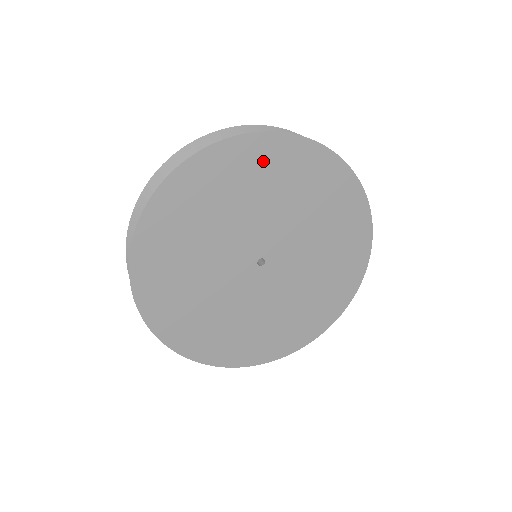
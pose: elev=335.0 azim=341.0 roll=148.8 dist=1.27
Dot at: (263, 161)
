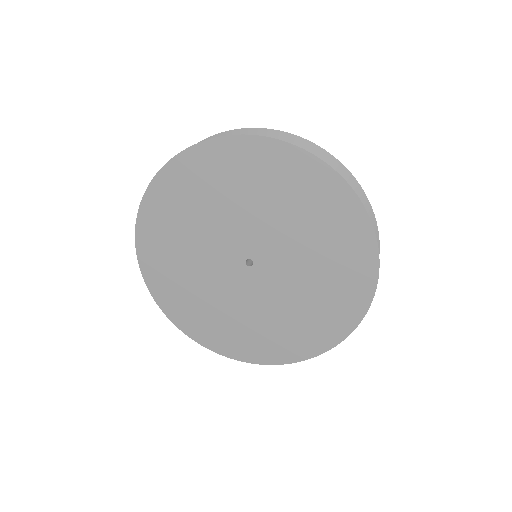
Dot at: (196, 176)
